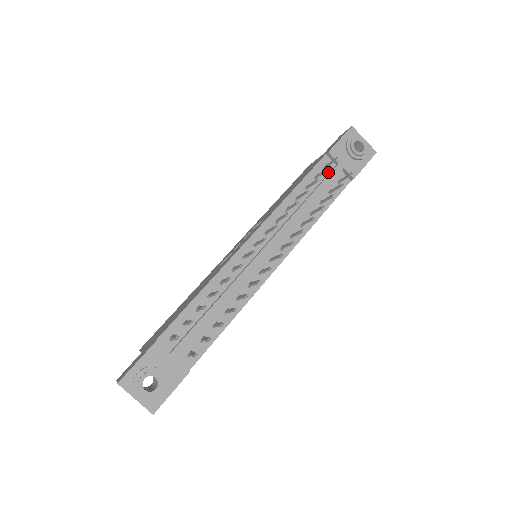
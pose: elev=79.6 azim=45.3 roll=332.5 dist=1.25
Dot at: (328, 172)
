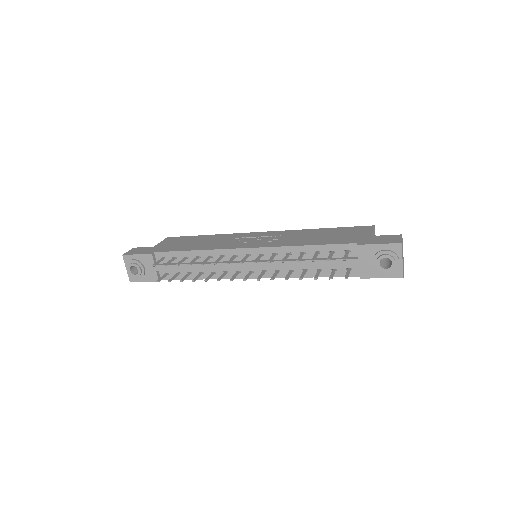
Dot at: occluded
